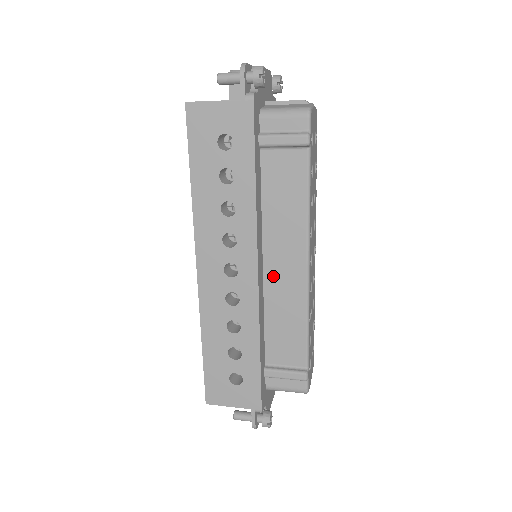
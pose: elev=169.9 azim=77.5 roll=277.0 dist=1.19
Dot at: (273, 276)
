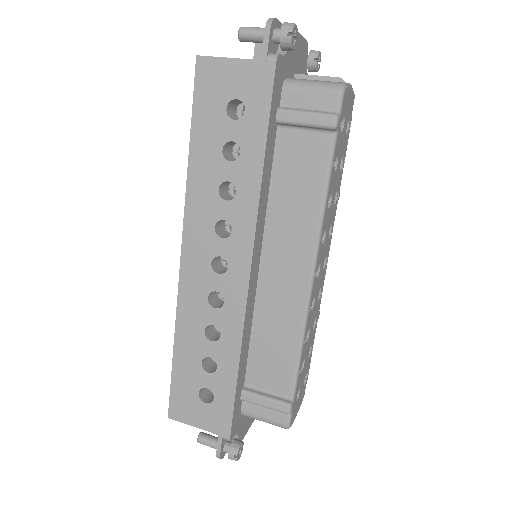
Dot at: (269, 281)
